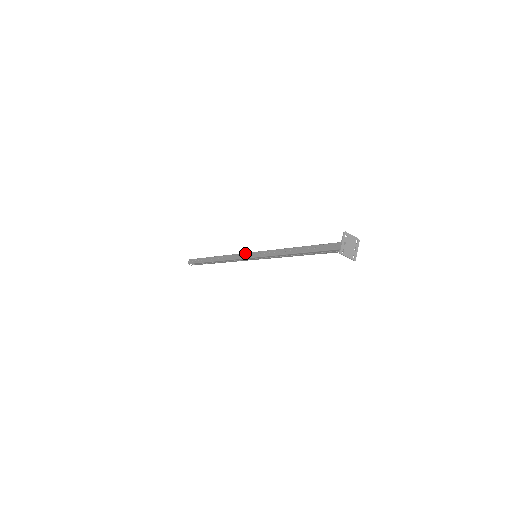
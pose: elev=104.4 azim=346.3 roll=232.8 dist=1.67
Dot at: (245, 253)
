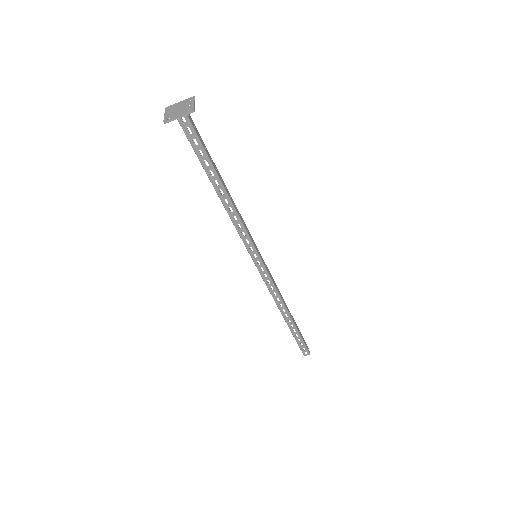
Dot at: occluded
